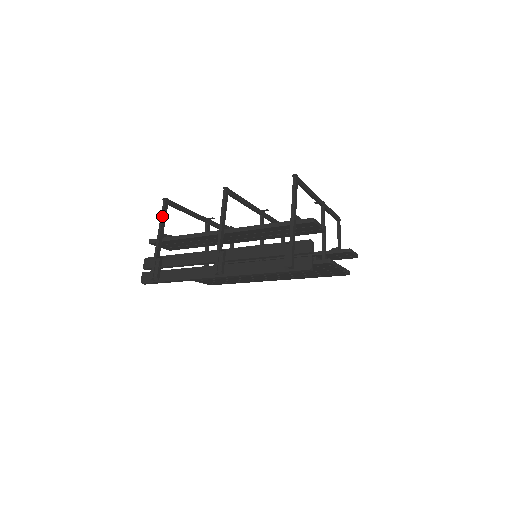
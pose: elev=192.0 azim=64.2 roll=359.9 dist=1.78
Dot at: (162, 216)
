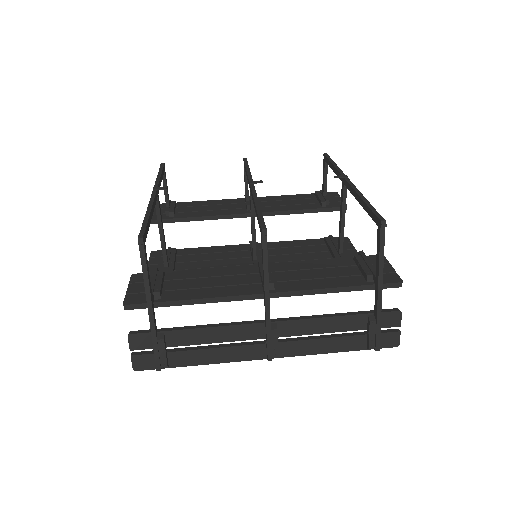
Dot at: (146, 273)
